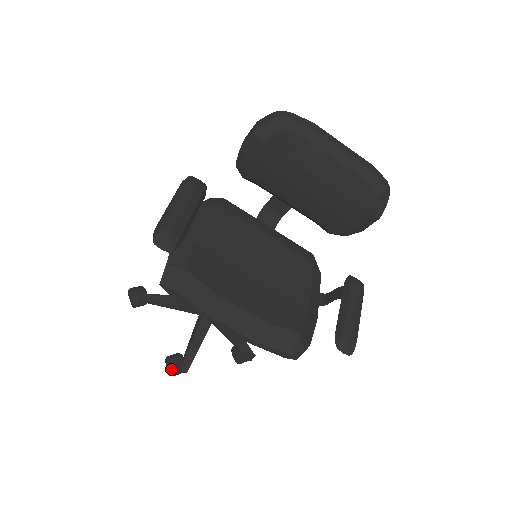
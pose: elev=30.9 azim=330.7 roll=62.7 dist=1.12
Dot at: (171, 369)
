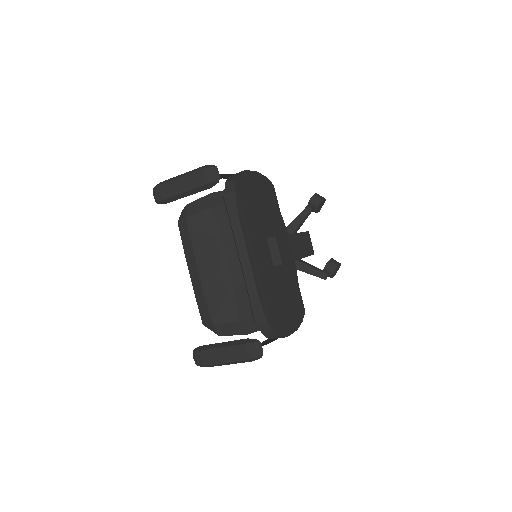
Dot at: occluded
